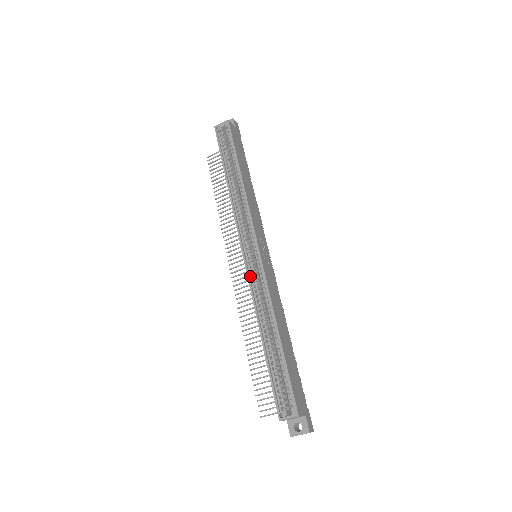
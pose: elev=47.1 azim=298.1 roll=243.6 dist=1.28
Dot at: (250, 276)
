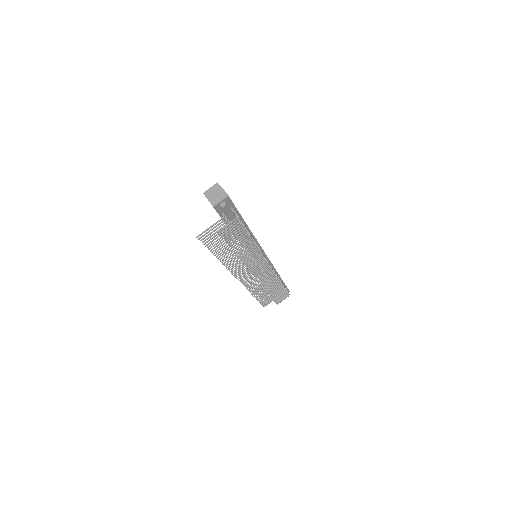
Dot at: occluded
